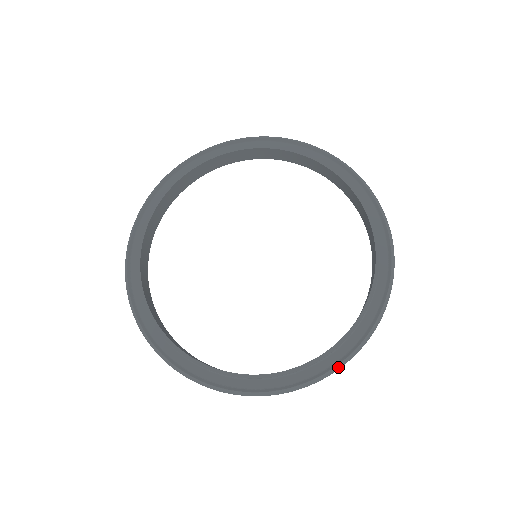
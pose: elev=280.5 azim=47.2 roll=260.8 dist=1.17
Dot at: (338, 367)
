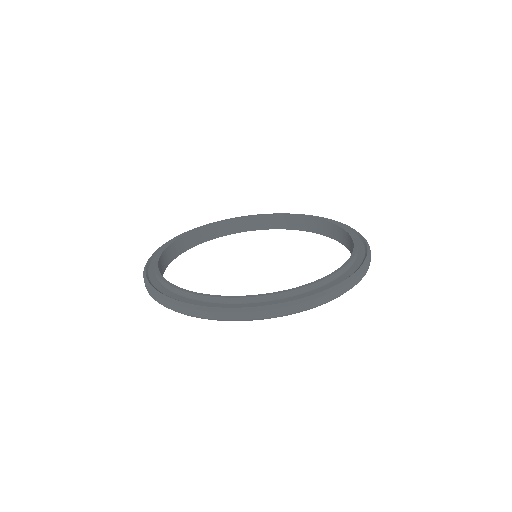
Dot at: (271, 307)
